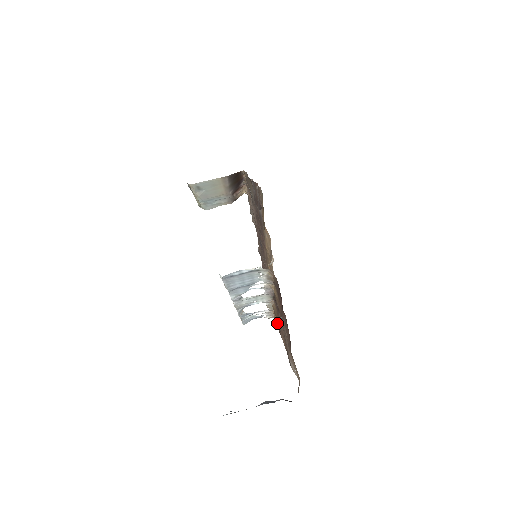
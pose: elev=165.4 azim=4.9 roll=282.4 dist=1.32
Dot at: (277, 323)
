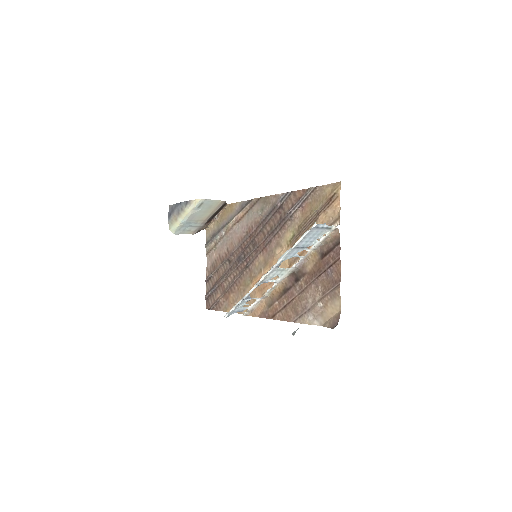
Dot at: (264, 310)
